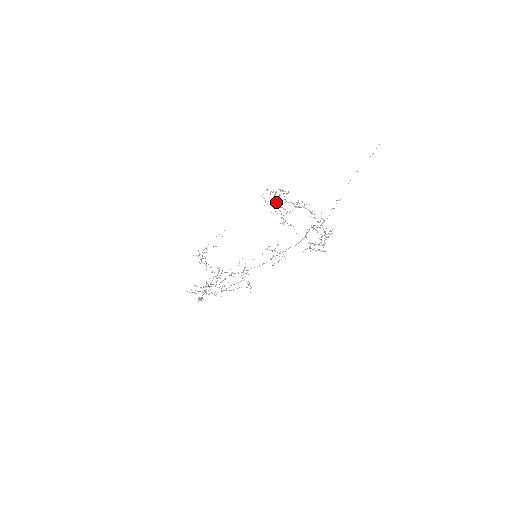
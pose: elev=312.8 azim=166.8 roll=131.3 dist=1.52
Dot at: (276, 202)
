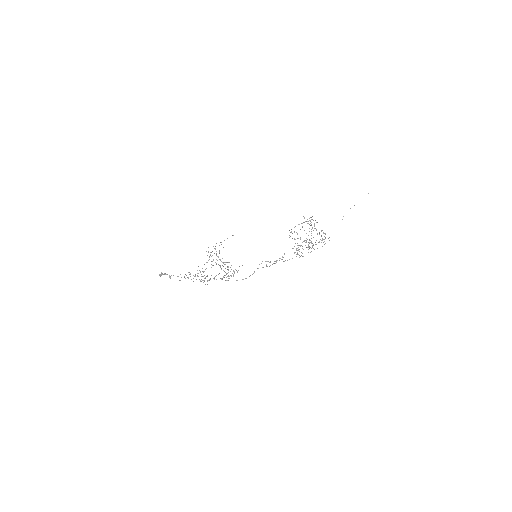
Dot at: (299, 224)
